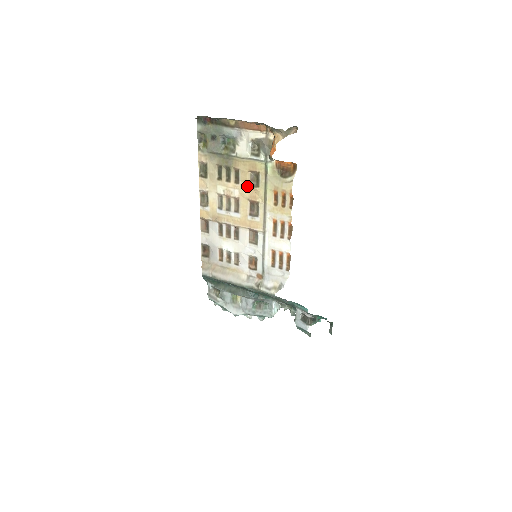
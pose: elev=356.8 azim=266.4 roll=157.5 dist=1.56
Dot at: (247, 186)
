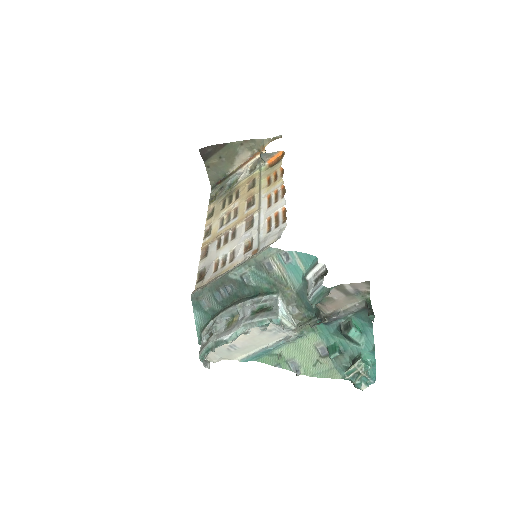
Dot at: (245, 194)
